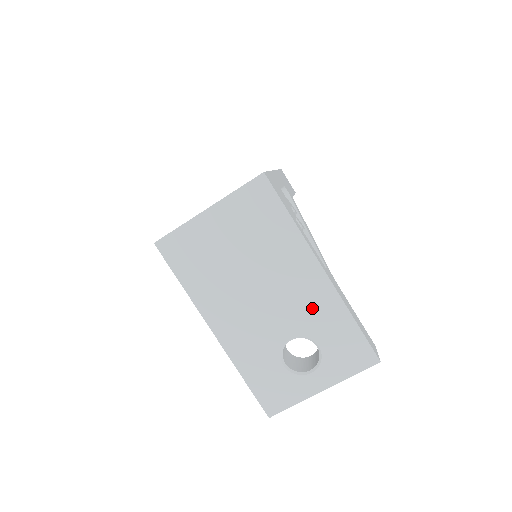
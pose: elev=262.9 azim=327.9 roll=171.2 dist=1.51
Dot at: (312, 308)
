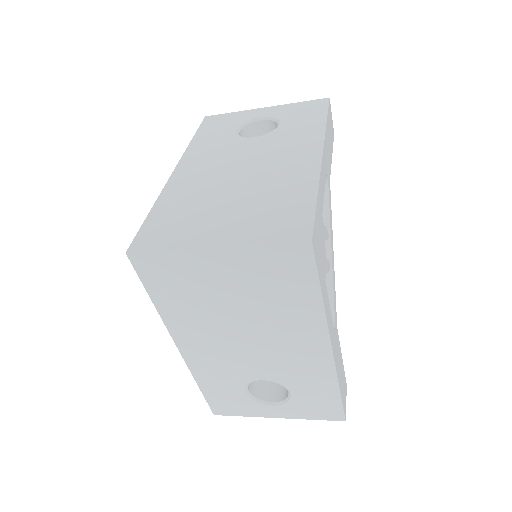
Dot at: (300, 369)
